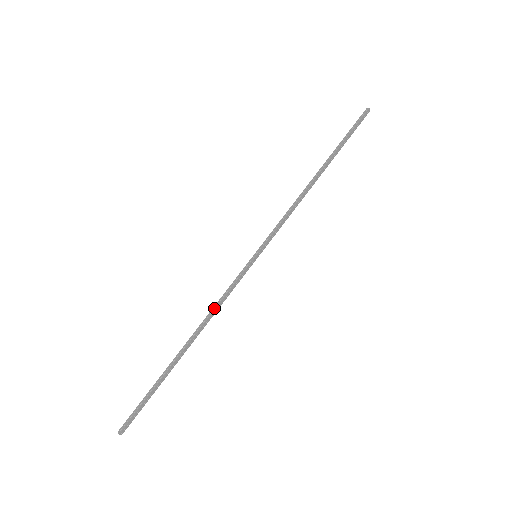
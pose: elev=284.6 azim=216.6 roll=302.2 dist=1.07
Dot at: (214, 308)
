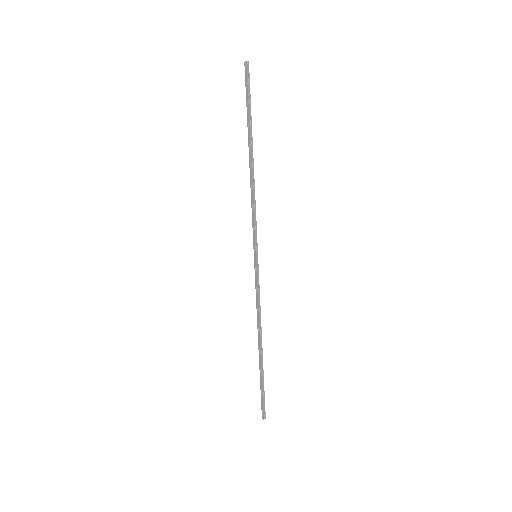
Dot at: (257, 311)
